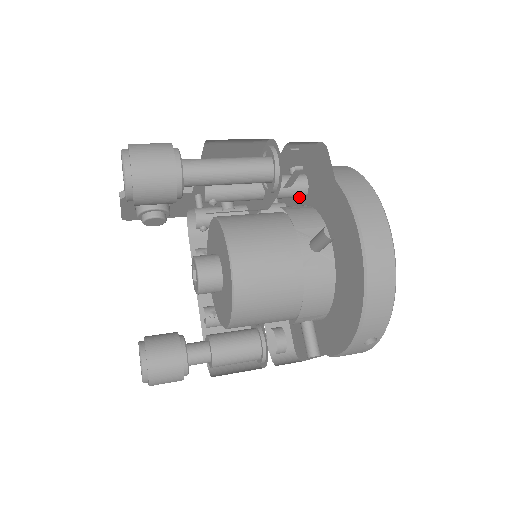
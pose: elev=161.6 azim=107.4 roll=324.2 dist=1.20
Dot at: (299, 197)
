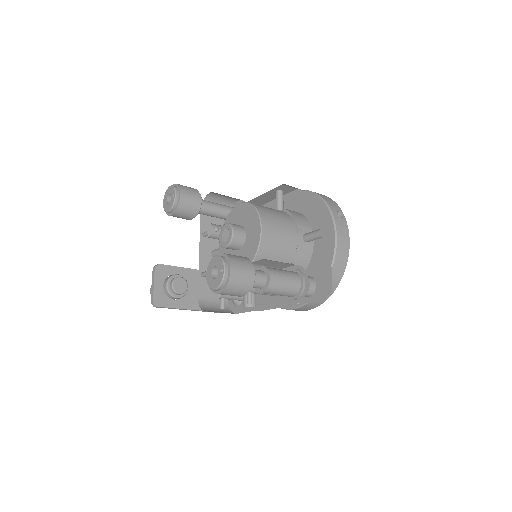
Dot at: occluded
